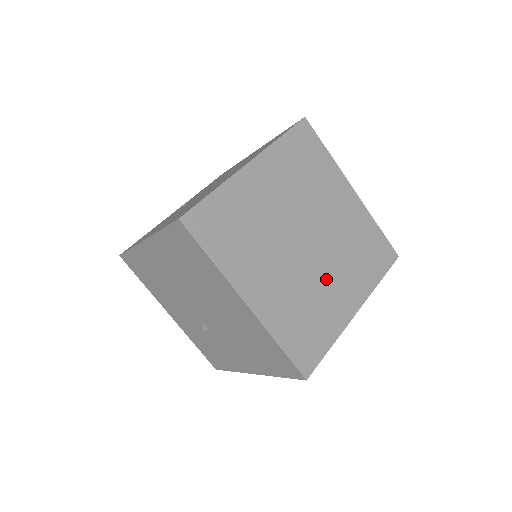
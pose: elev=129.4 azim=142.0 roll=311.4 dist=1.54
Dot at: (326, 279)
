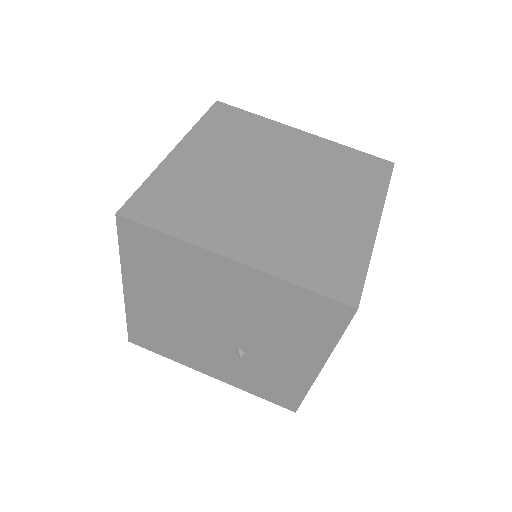
Dot at: (320, 208)
